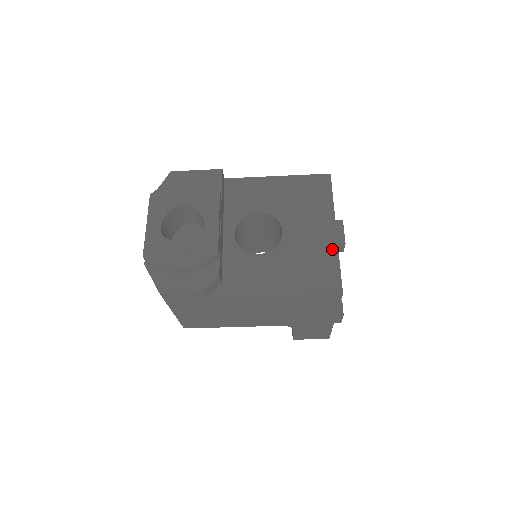
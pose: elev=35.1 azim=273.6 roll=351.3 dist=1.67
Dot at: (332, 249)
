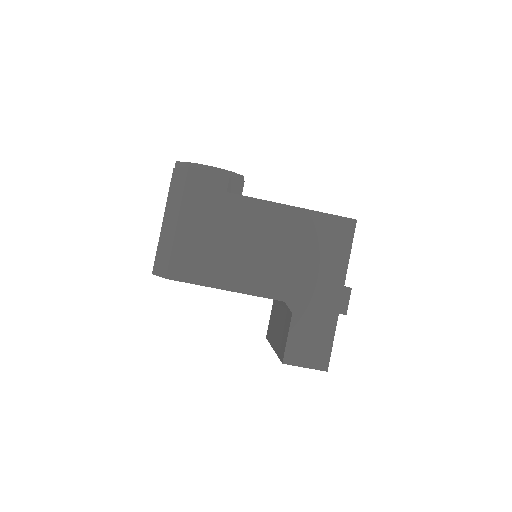
Dot at: occluded
